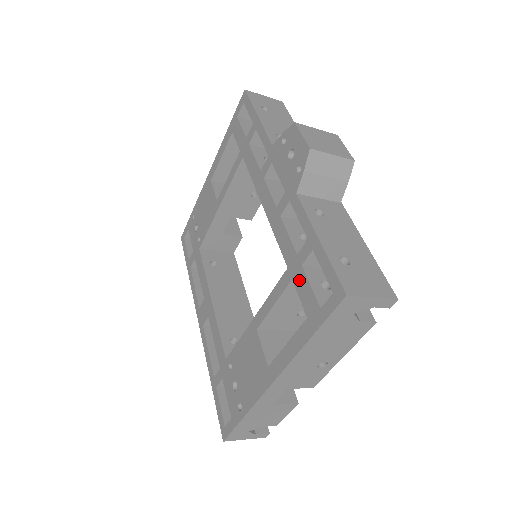
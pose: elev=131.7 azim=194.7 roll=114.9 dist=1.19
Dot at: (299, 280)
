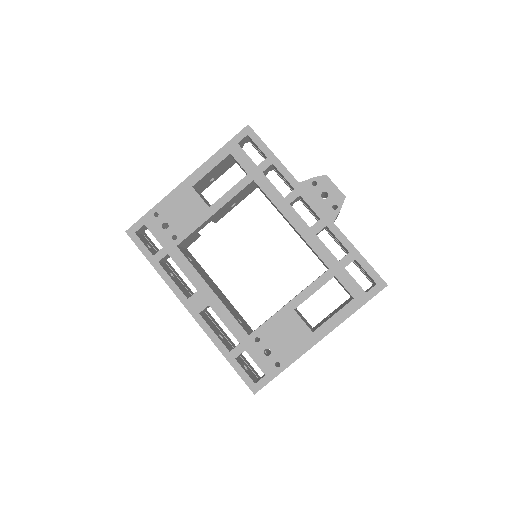
Dot at: (343, 277)
